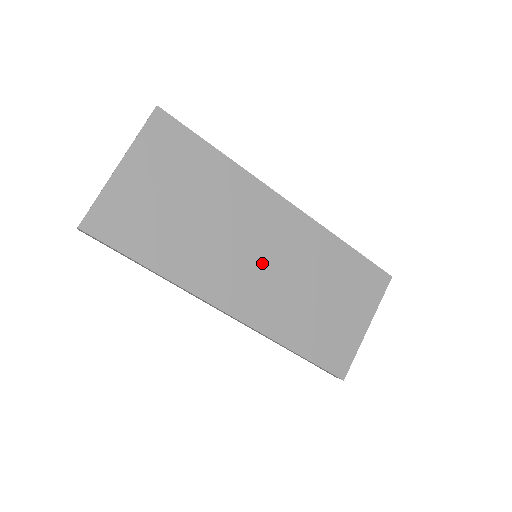
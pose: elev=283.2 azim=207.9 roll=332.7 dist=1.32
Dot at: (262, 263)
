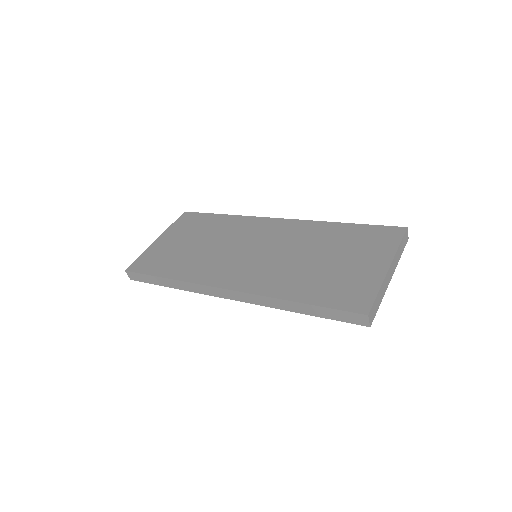
Dot at: (257, 254)
